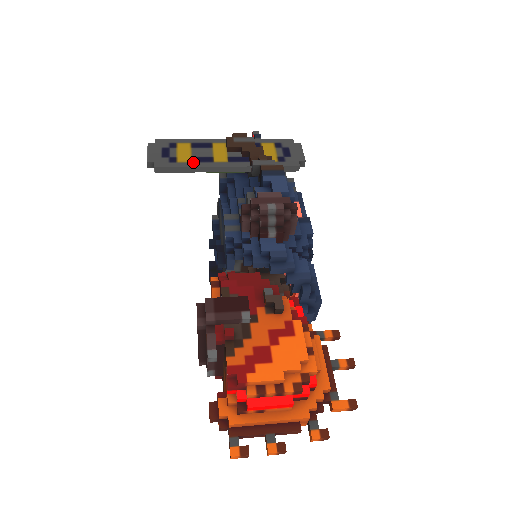
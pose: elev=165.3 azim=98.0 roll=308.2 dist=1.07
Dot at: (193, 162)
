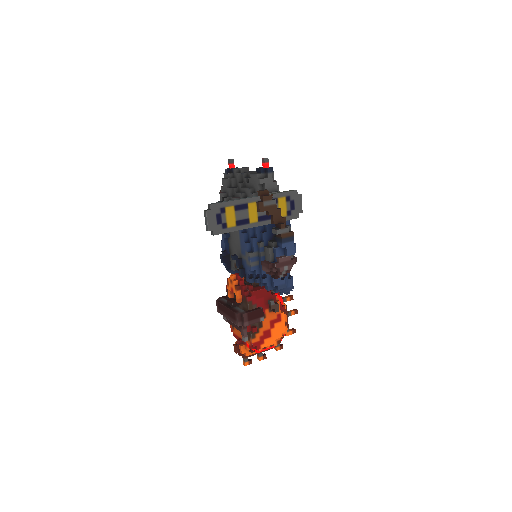
Dot at: (237, 226)
